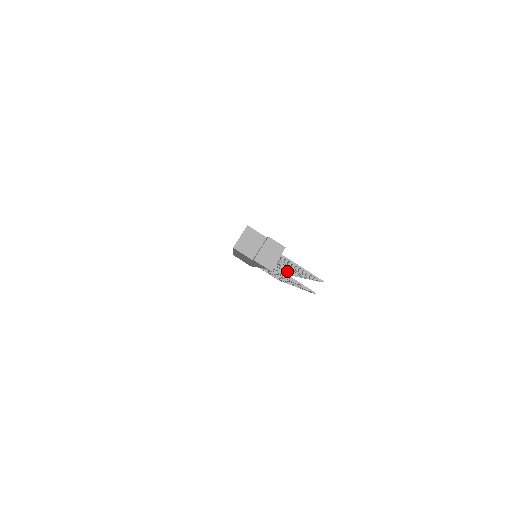
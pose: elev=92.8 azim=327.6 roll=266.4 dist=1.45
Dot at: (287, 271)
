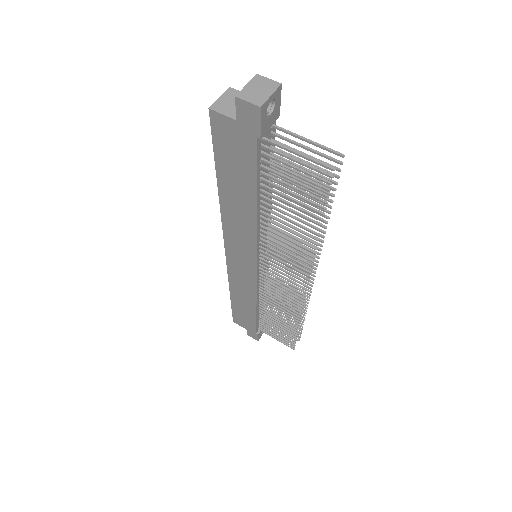
Dot at: occluded
